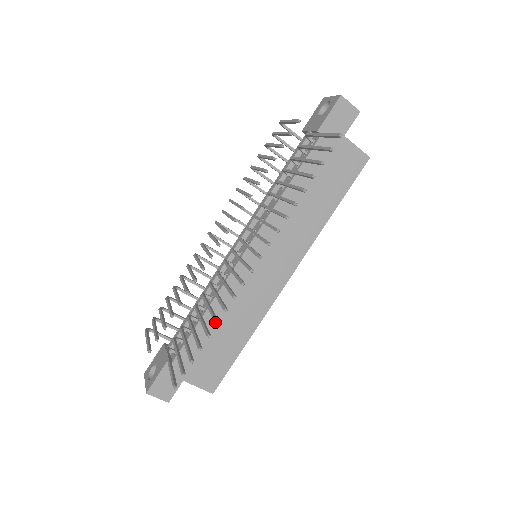
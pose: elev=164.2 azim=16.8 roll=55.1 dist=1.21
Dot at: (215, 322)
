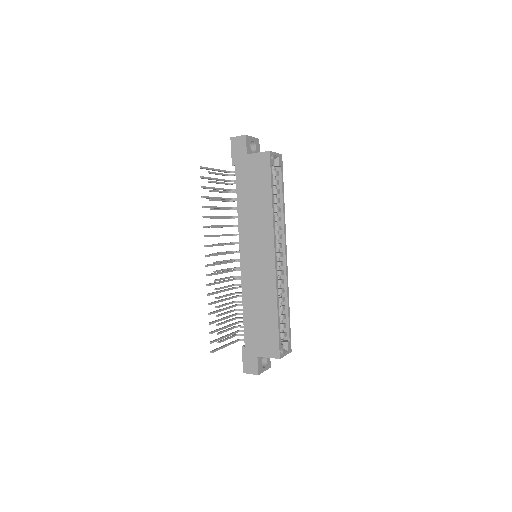
Dot at: (208, 304)
